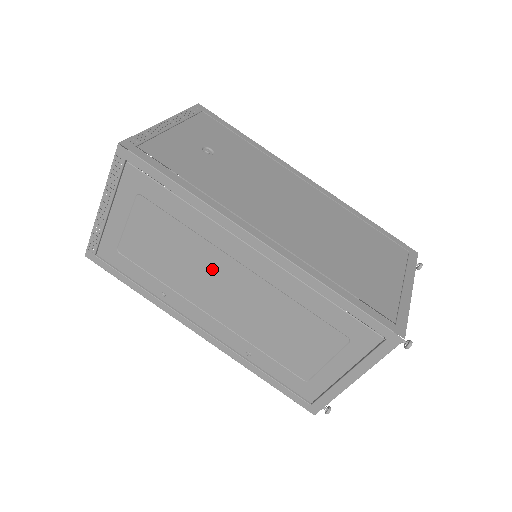
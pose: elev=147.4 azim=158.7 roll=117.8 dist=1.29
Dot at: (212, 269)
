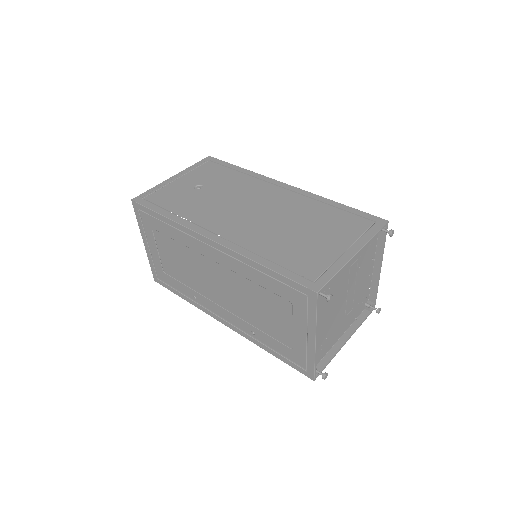
Dot at: (204, 269)
